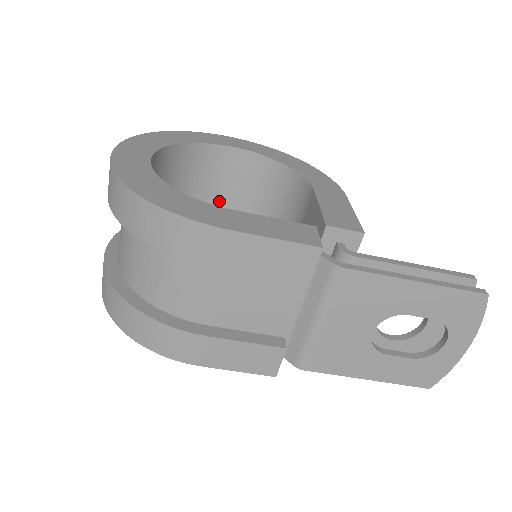
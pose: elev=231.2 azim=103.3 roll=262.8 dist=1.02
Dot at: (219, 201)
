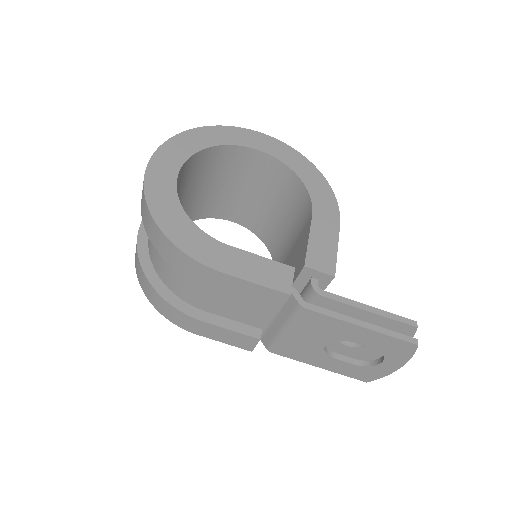
Dot at: (241, 186)
